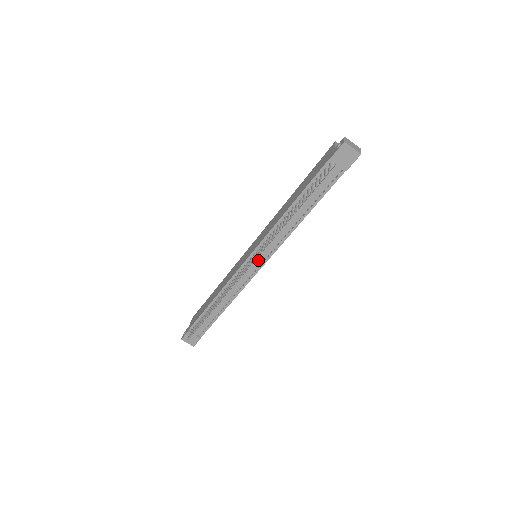
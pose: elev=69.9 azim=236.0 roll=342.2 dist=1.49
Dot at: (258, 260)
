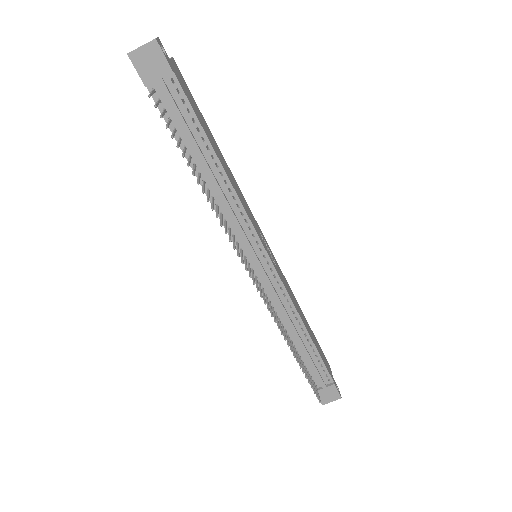
Dot at: (255, 257)
